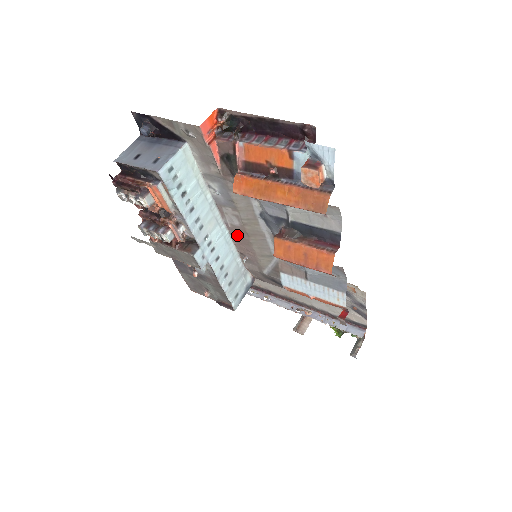
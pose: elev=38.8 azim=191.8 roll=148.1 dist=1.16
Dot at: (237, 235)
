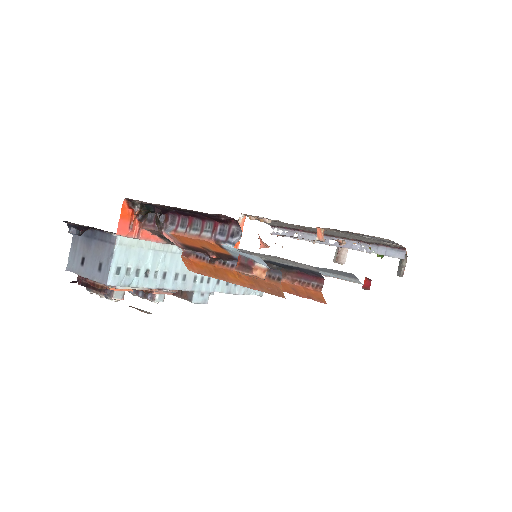
Dot at: occluded
